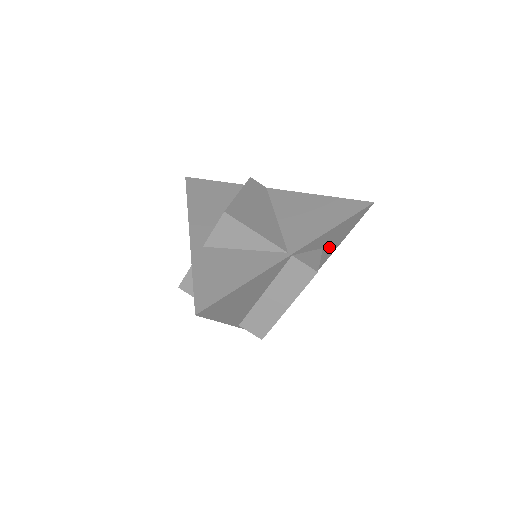
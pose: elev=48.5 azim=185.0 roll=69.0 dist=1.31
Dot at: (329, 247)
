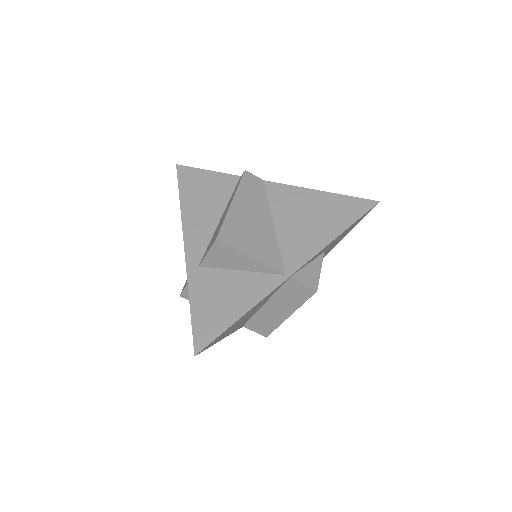
Dot at: (331, 246)
